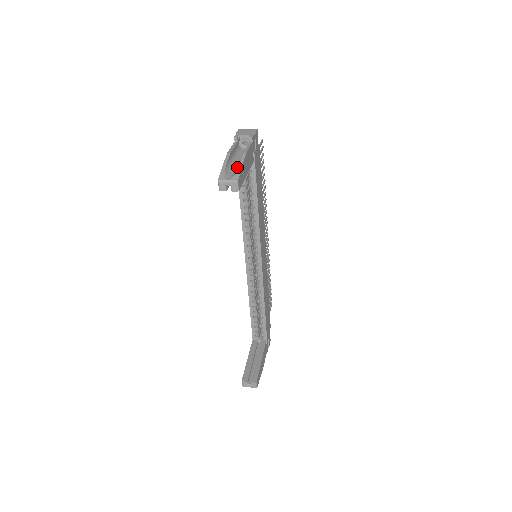
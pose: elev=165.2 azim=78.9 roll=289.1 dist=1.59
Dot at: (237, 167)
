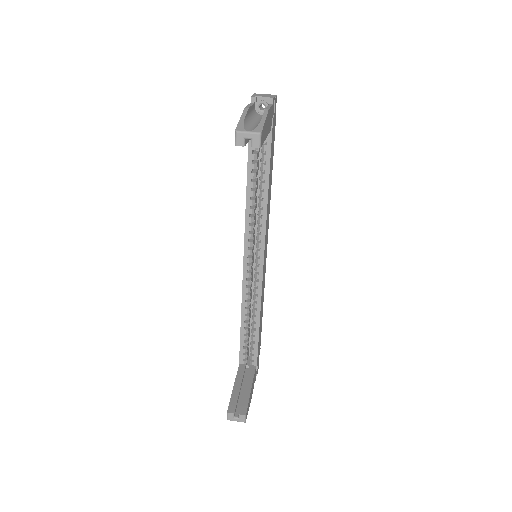
Dot at: (257, 123)
